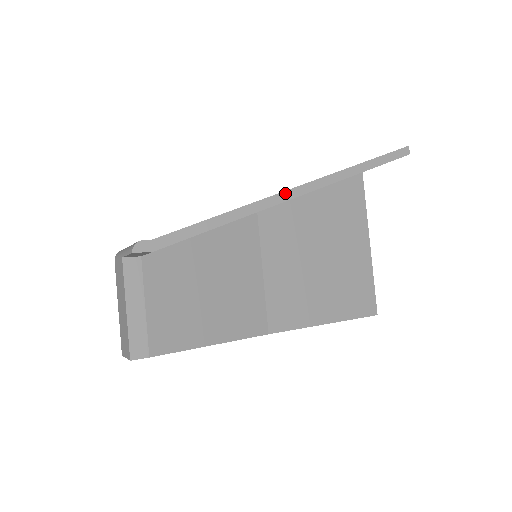
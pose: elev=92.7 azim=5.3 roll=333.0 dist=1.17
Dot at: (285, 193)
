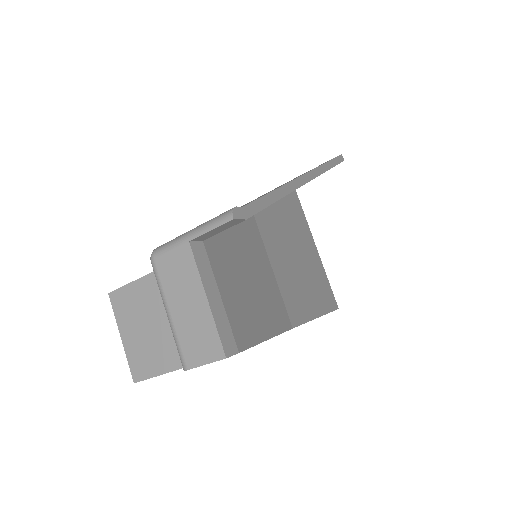
Dot at: (301, 178)
